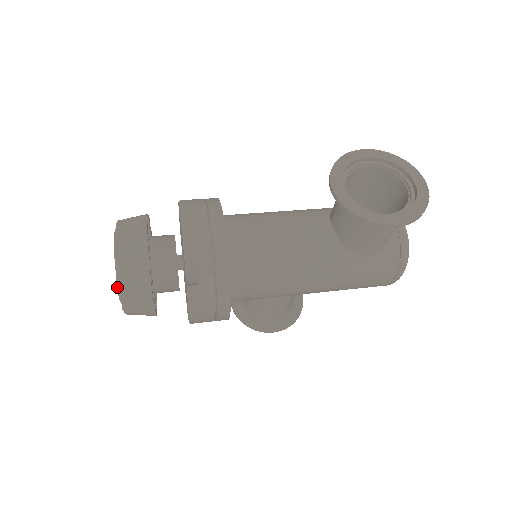
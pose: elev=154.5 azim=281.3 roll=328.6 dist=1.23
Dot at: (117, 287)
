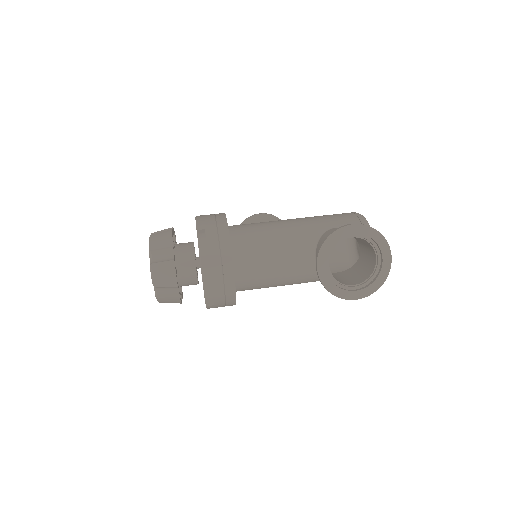
Dot at: (157, 299)
